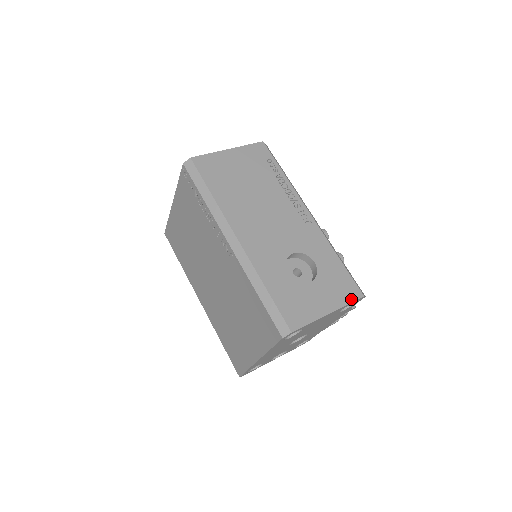
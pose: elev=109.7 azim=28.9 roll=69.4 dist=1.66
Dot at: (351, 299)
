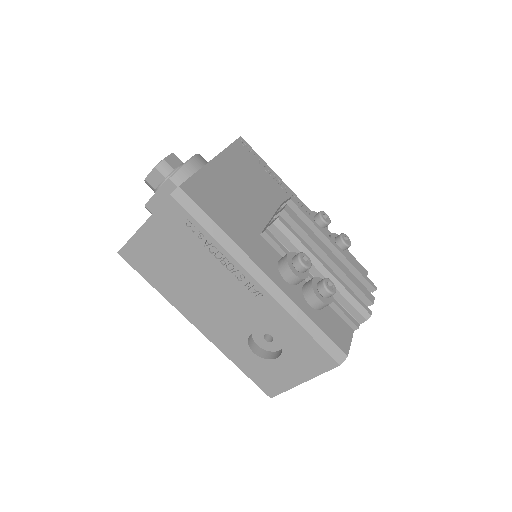
Dot at: (324, 369)
